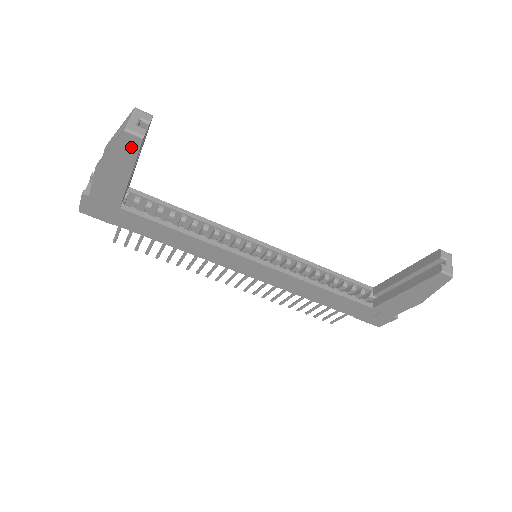
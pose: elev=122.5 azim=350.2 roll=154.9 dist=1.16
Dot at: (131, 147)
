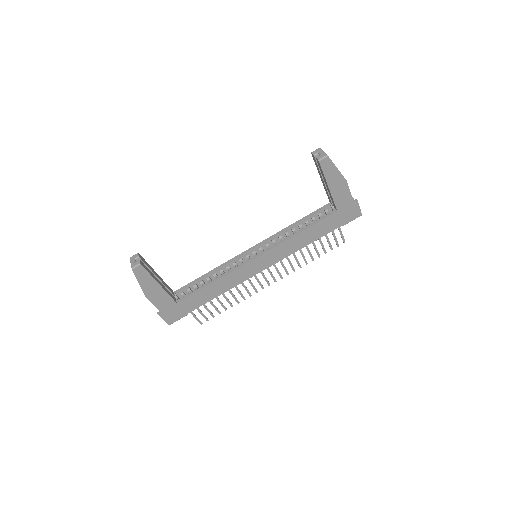
Dot at: (142, 272)
